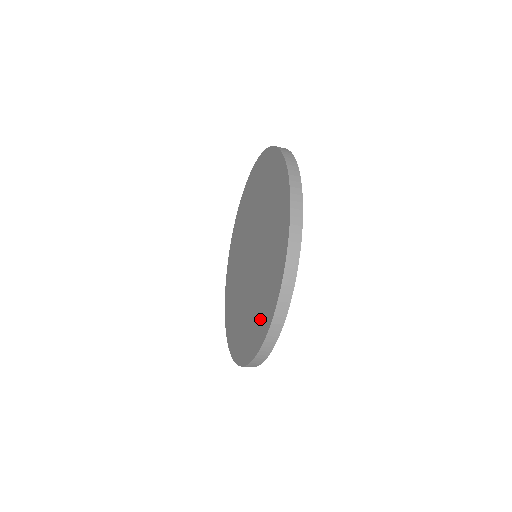
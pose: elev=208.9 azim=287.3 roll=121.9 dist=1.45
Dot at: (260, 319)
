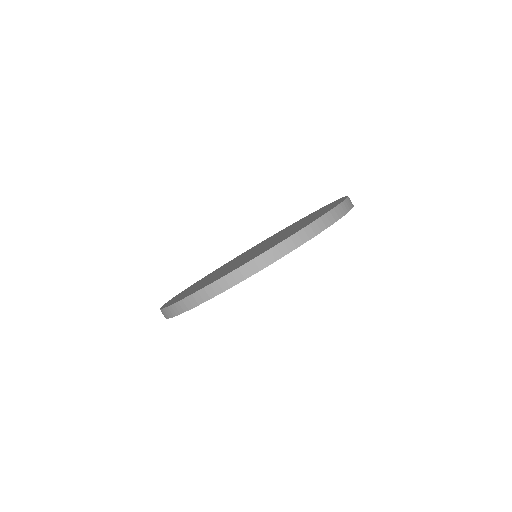
Dot at: (237, 266)
